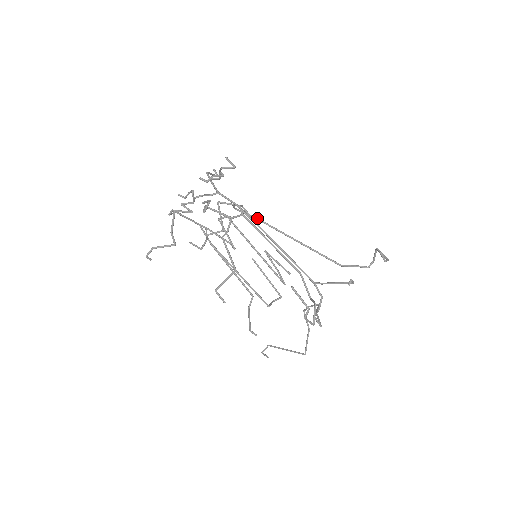
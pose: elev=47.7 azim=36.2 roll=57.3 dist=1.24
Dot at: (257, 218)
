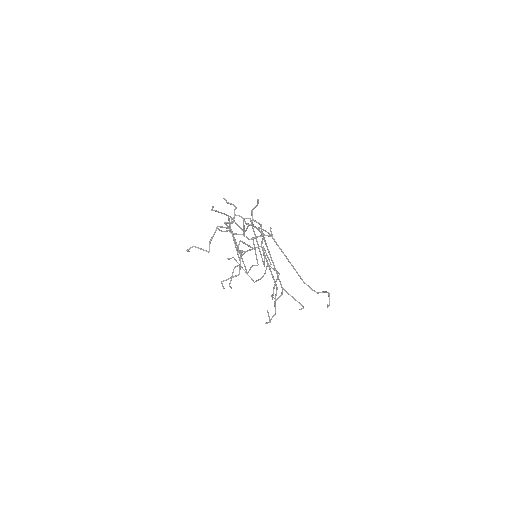
Dot at: occluded
